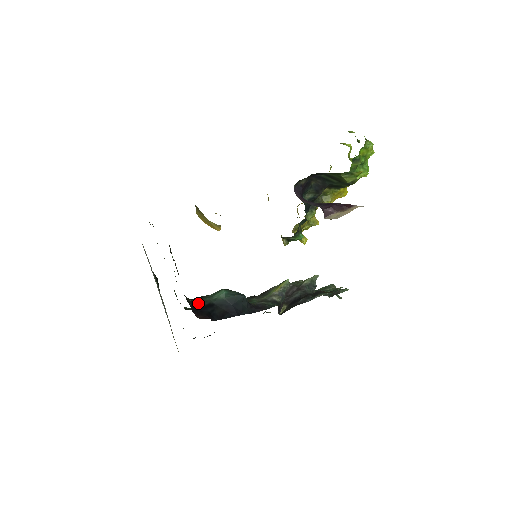
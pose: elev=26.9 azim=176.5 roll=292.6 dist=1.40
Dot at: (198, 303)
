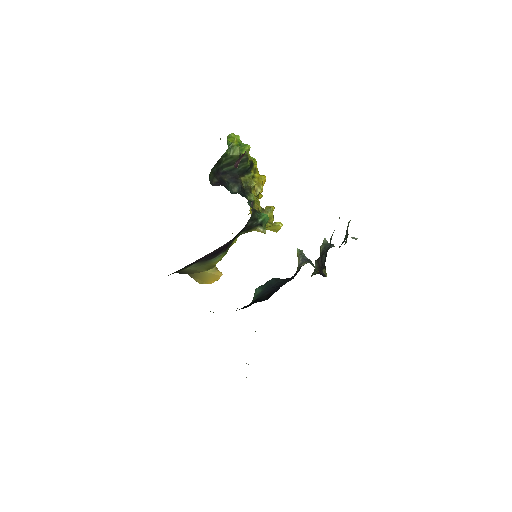
Dot at: (244, 307)
